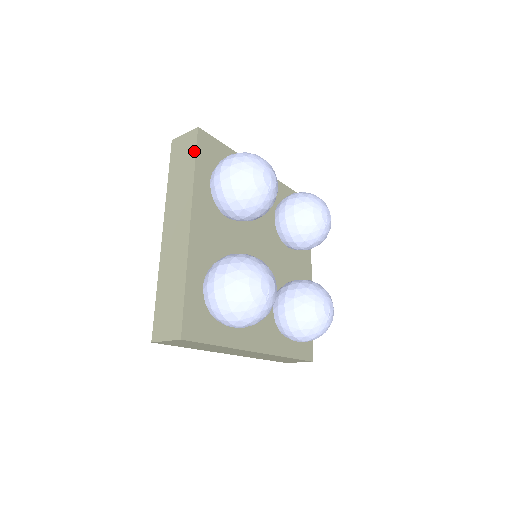
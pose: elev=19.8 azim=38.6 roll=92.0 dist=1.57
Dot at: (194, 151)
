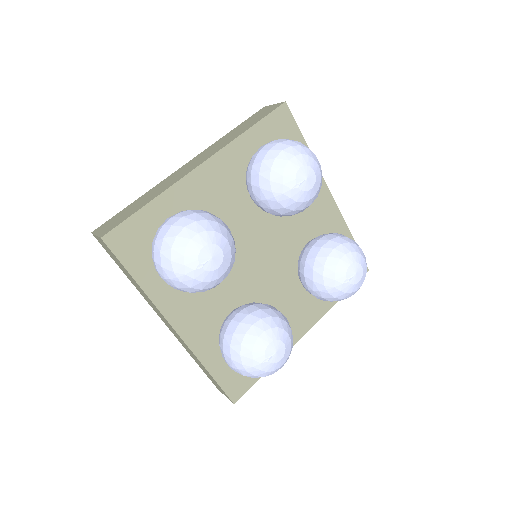
Dot at: (264, 116)
